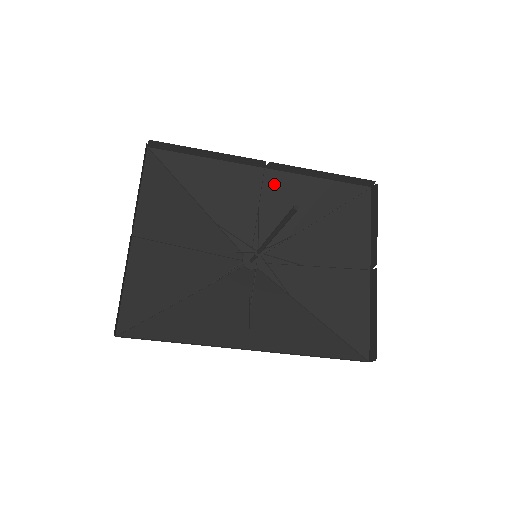
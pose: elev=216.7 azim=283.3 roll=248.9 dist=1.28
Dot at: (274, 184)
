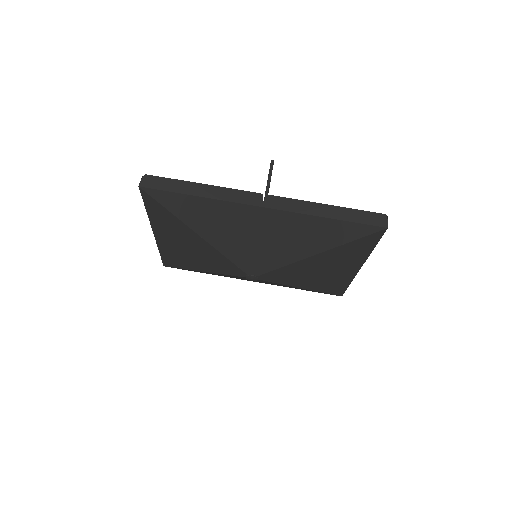
Dot at: occluded
